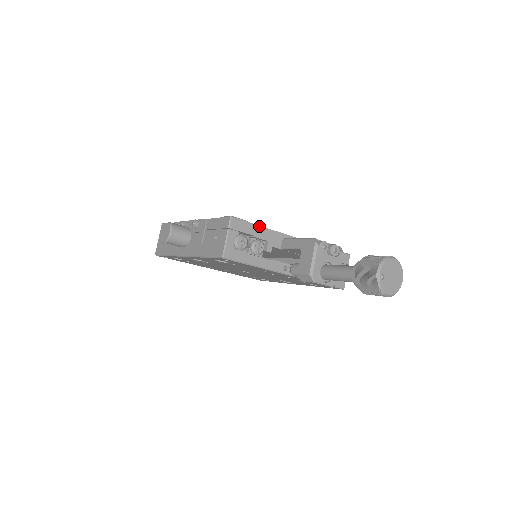
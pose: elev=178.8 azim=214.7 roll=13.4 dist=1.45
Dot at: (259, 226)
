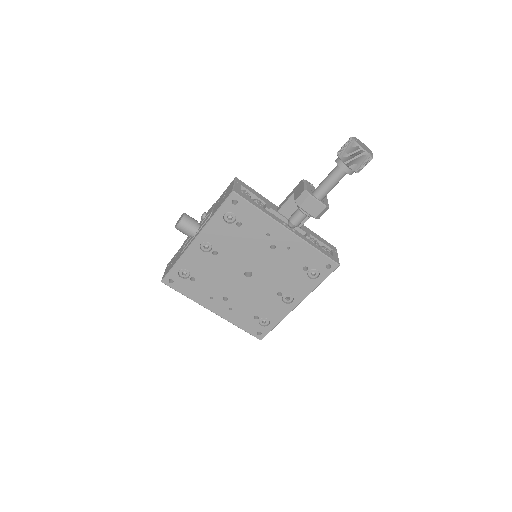
Dot at: (257, 193)
